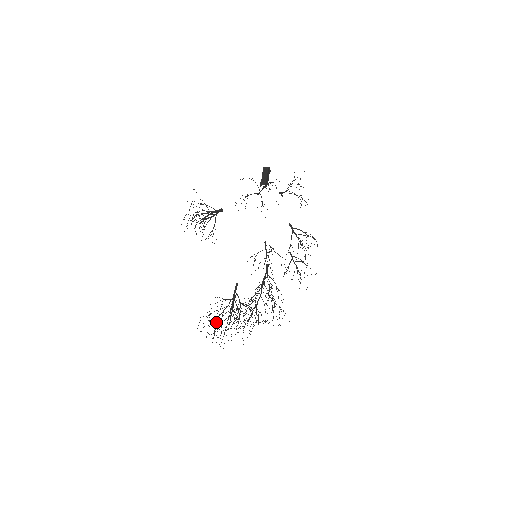
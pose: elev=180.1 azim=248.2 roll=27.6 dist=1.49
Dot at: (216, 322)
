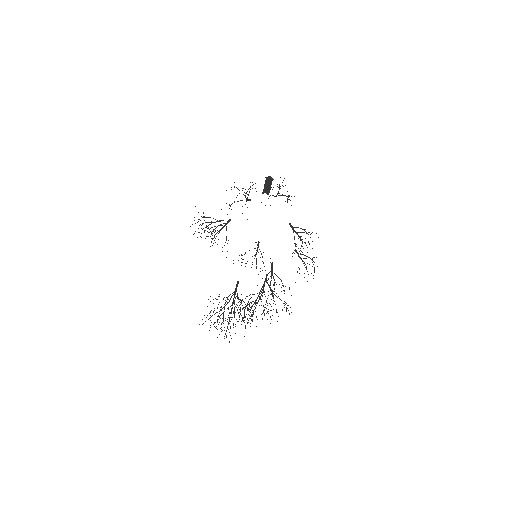
Dot at: occluded
